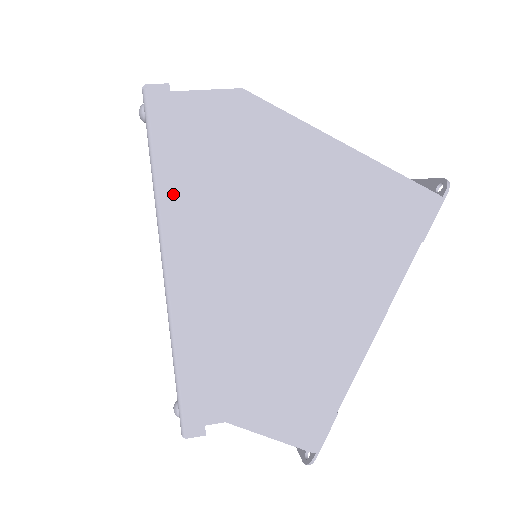
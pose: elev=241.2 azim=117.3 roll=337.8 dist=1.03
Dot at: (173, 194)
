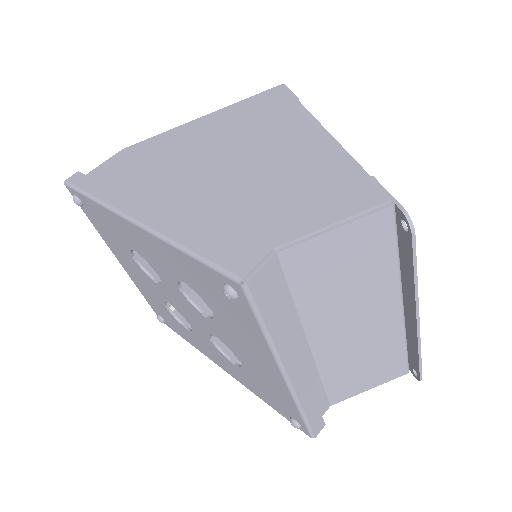
Dot at: (109, 193)
